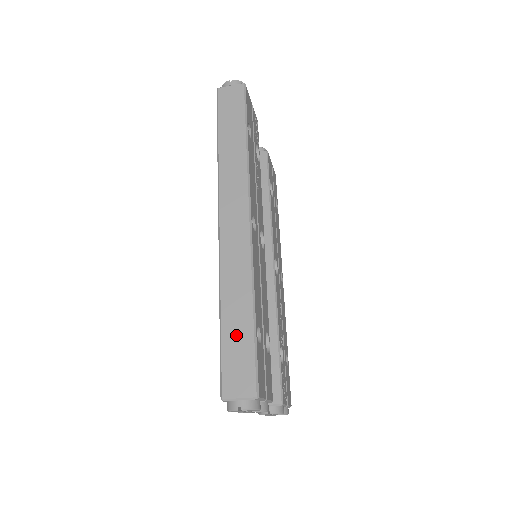
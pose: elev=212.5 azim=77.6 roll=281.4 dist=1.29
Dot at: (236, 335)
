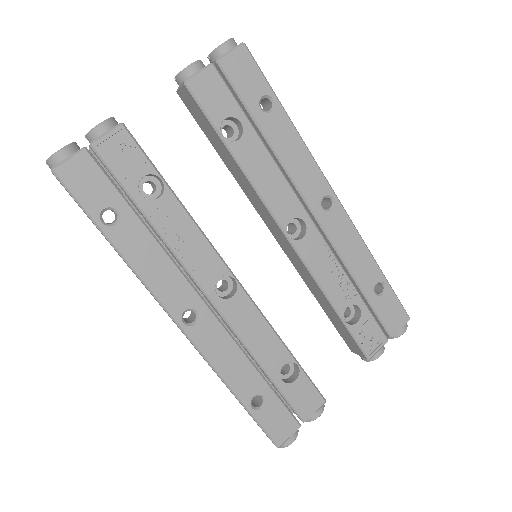
Dot at: occluded
